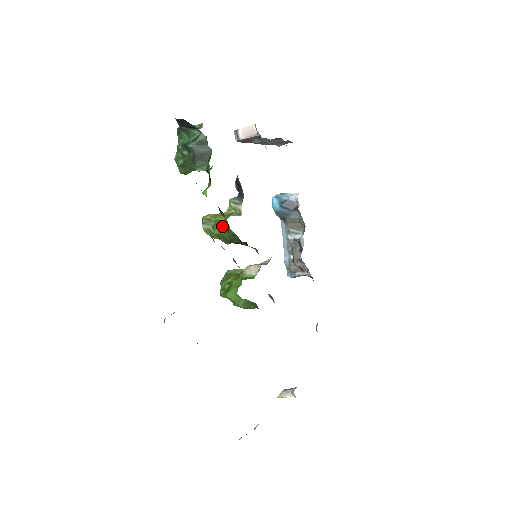
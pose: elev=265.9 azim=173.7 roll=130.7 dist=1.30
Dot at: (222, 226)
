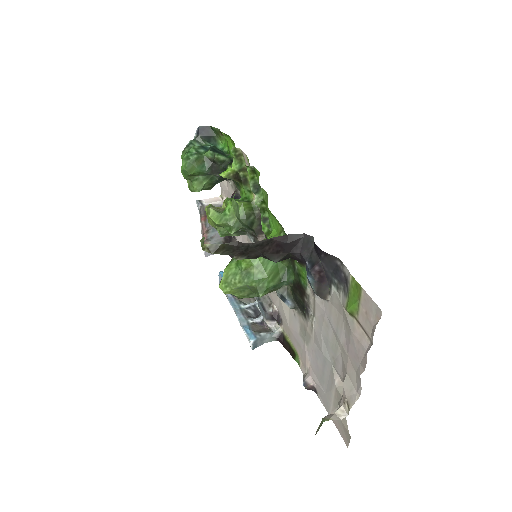
Dot at: (241, 200)
